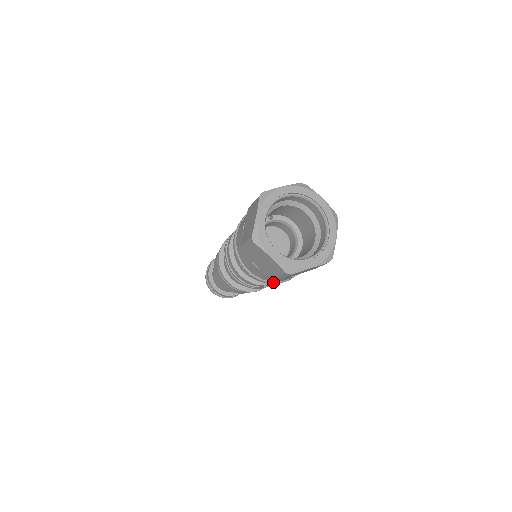
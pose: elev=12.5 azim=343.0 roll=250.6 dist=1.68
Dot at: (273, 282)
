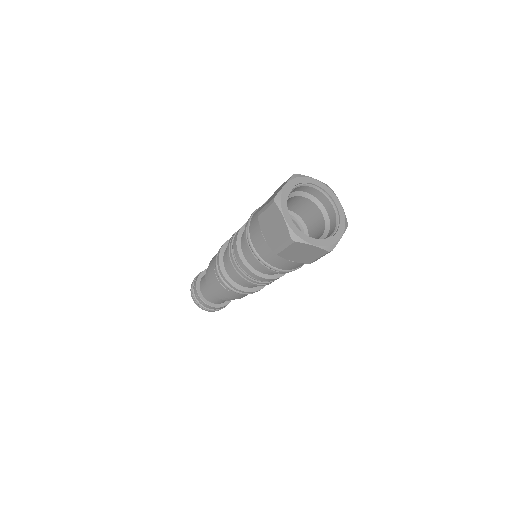
Dot at: (299, 267)
